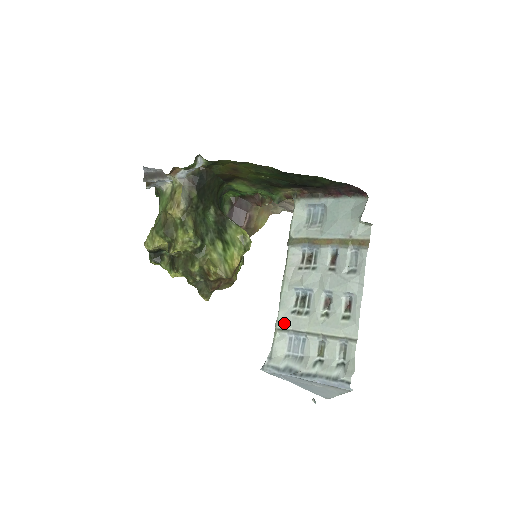
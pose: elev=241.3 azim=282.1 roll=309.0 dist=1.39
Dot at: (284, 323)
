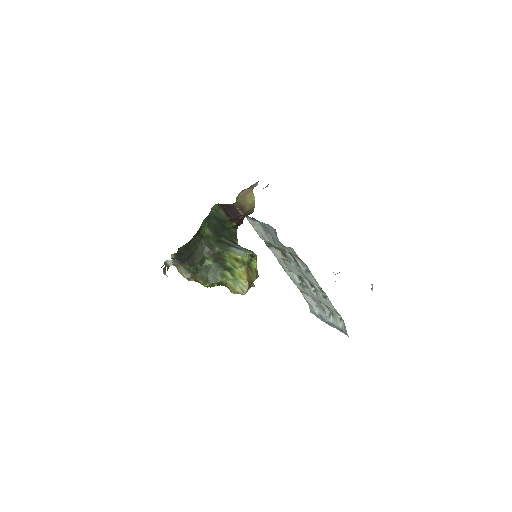
Dot at: (301, 290)
